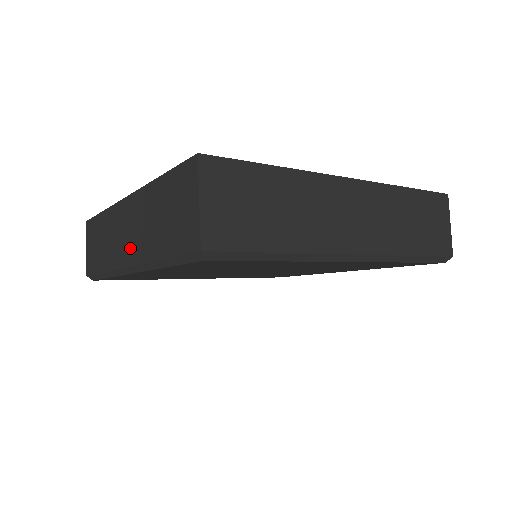
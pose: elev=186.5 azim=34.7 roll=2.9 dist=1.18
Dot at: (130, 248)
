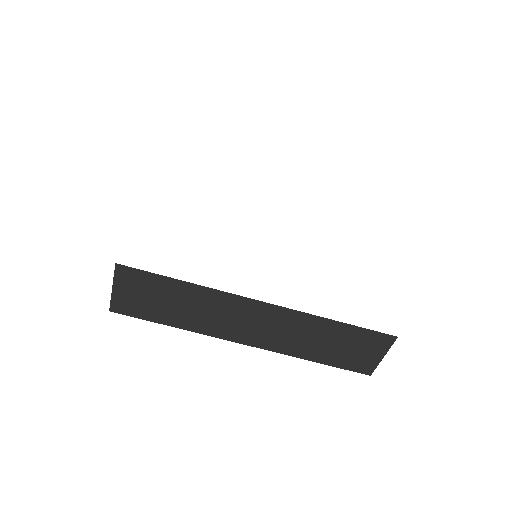
Dot at: occluded
